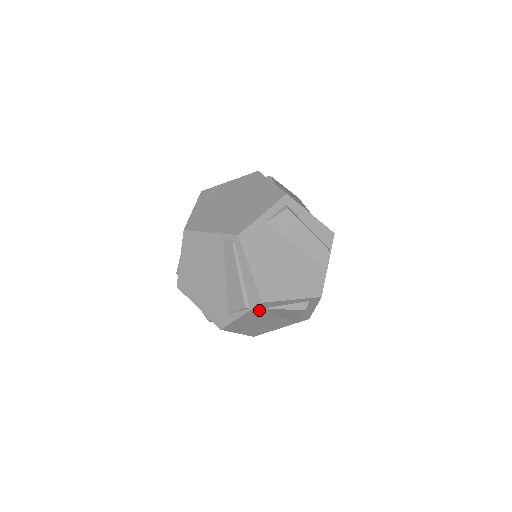
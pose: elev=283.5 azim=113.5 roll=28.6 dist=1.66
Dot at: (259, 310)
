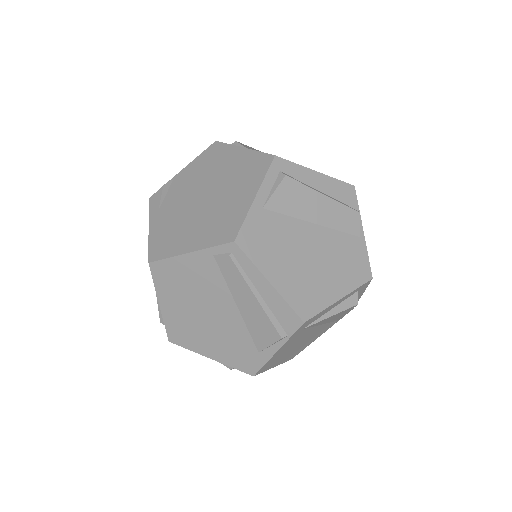
Dot at: (299, 332)
